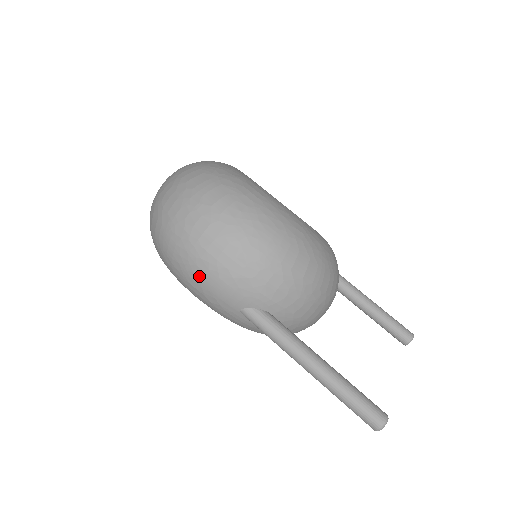
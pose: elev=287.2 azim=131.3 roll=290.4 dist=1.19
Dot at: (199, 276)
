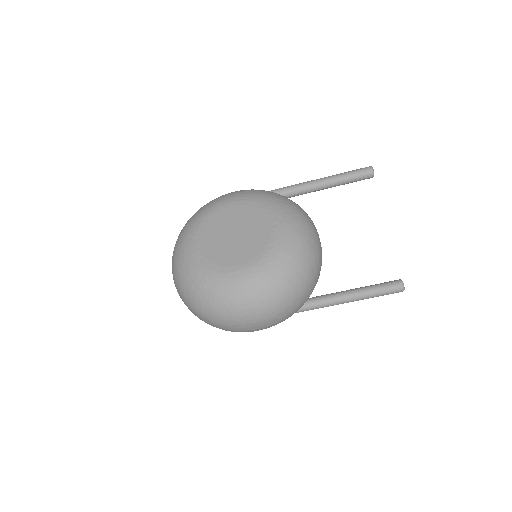
Dot at: occluded
